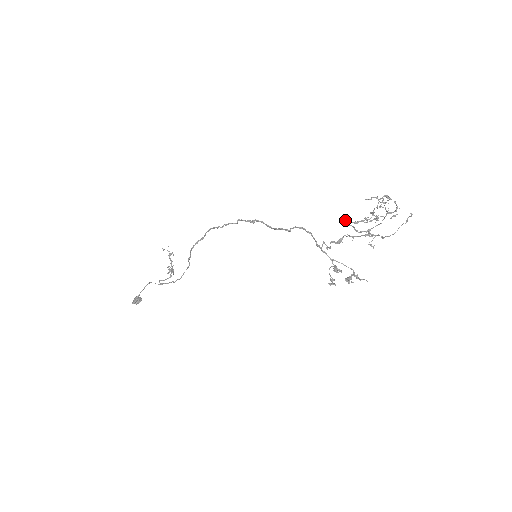
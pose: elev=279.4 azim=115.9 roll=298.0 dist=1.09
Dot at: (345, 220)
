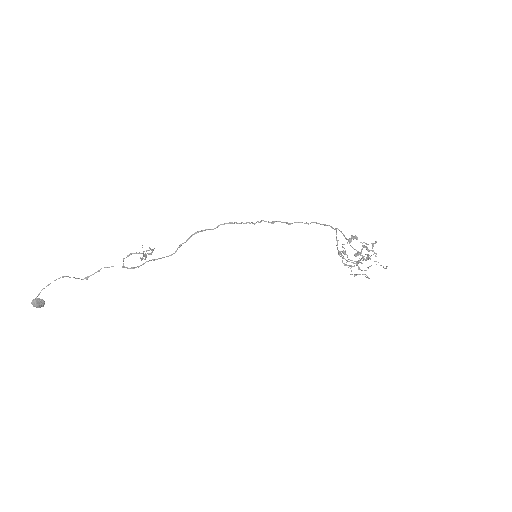
Dot at: occluded
